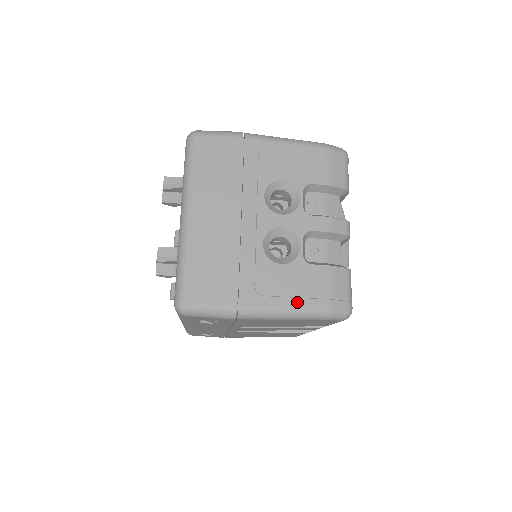
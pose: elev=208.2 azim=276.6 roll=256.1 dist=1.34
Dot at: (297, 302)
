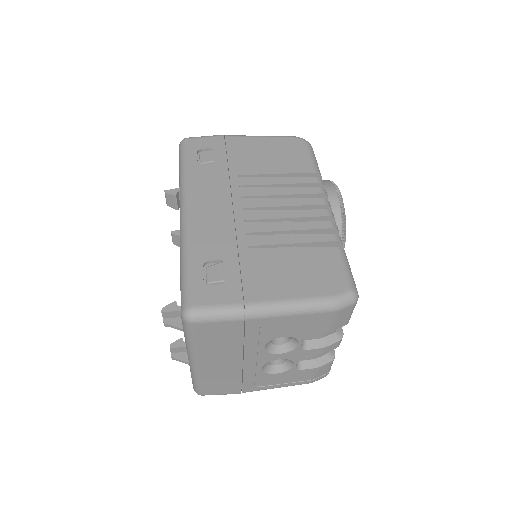
Dot at: (287, 385)
